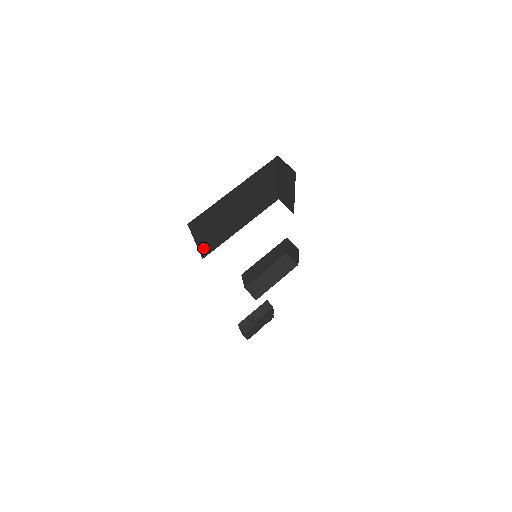
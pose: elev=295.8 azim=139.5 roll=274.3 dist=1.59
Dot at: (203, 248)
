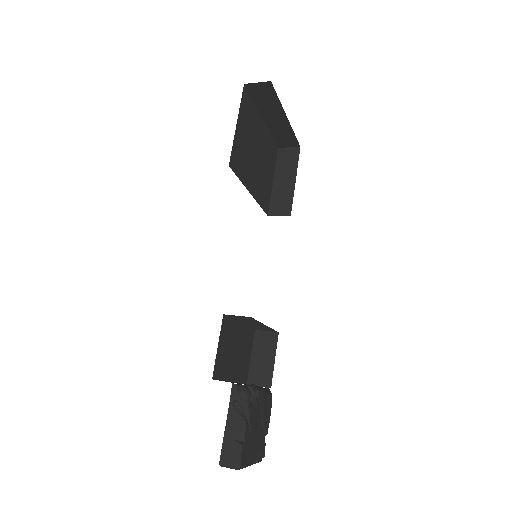
Dot at: (234, 148)
